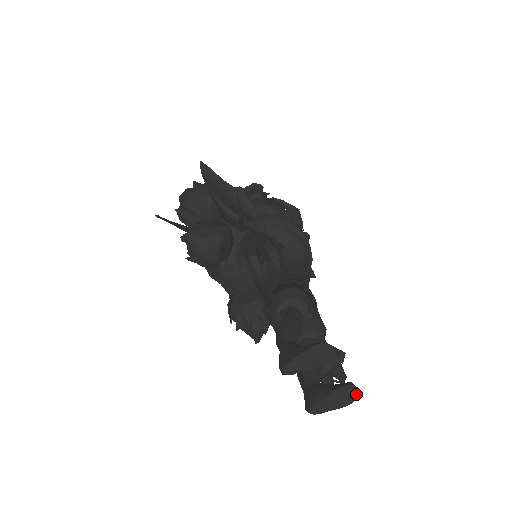
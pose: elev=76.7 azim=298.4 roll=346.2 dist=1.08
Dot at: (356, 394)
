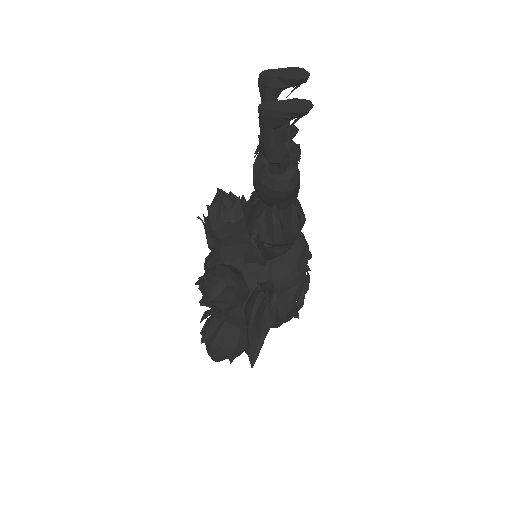
Dot at: (309, 108)
